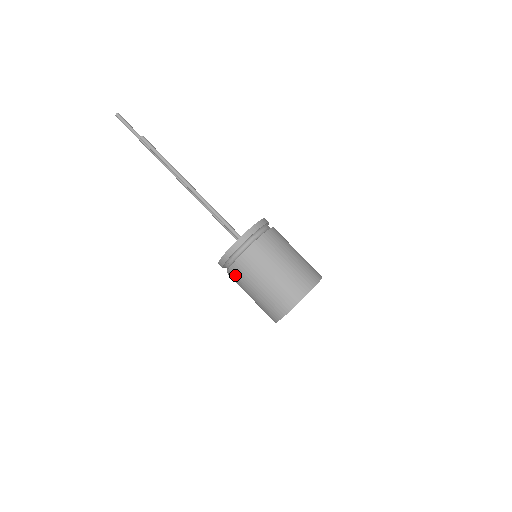
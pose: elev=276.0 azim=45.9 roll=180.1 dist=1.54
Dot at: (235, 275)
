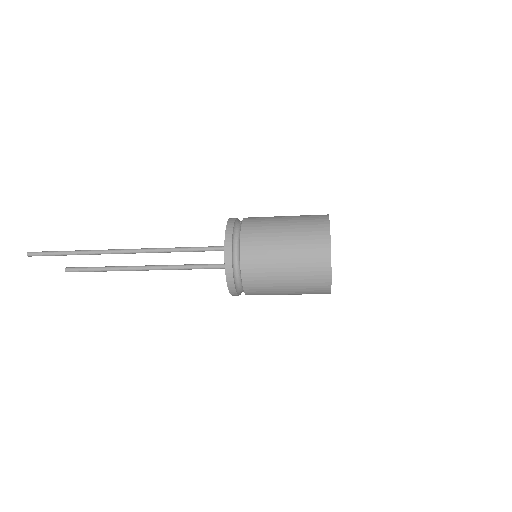
Dot at: occluded
